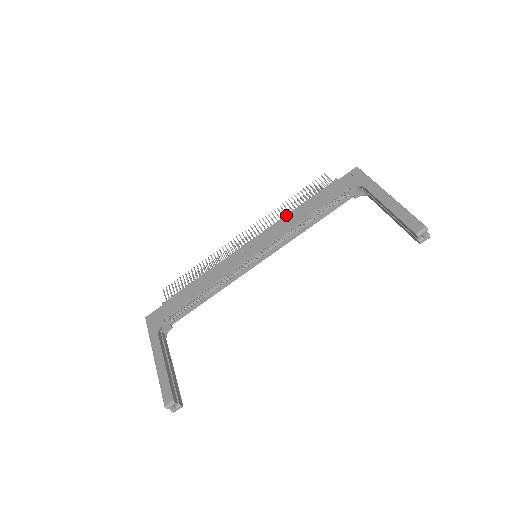
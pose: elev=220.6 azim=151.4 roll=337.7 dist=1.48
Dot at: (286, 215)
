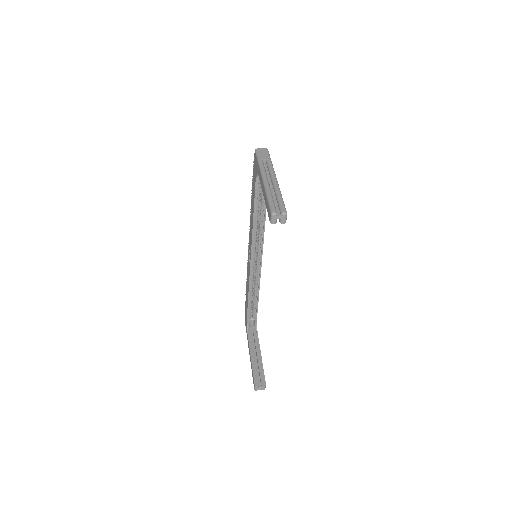
Dot at: occluded
